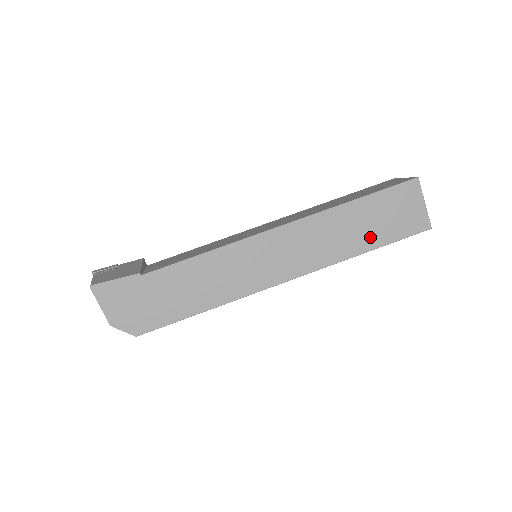
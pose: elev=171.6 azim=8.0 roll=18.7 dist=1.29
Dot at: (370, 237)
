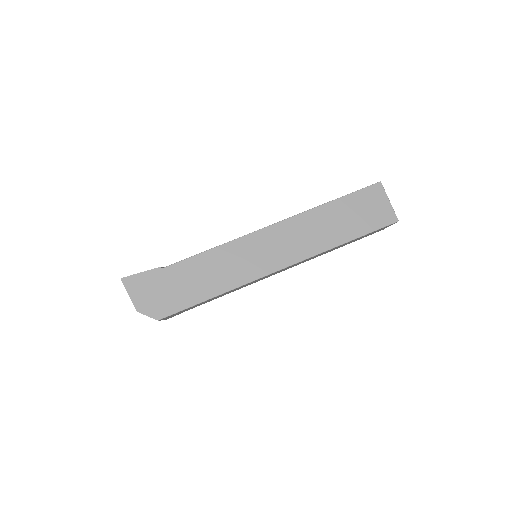
Dot at: (347, 230)
